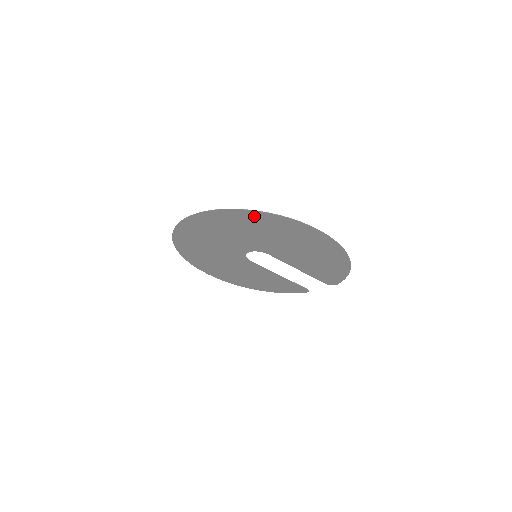
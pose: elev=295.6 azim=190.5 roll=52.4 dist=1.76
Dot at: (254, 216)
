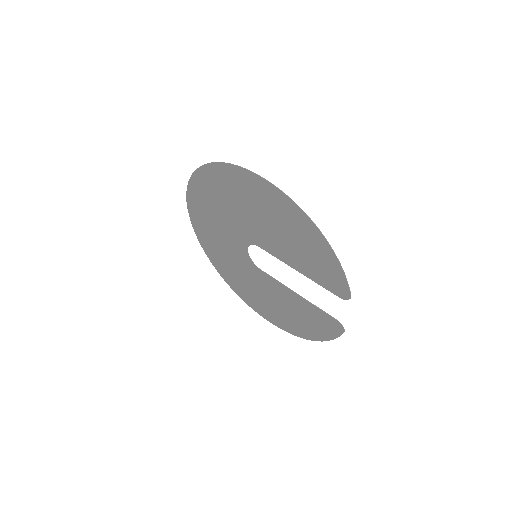
Dot at: (207, 177)
